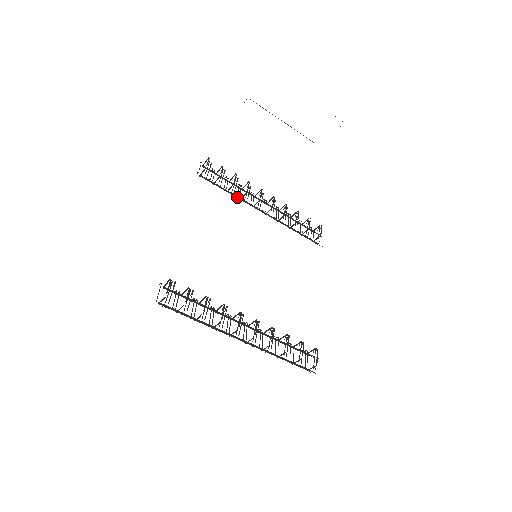
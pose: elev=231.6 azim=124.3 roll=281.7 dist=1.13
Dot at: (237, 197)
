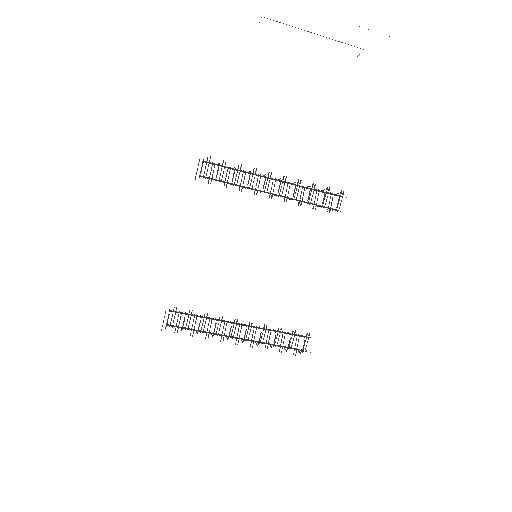
Dot at: (242, 187)
